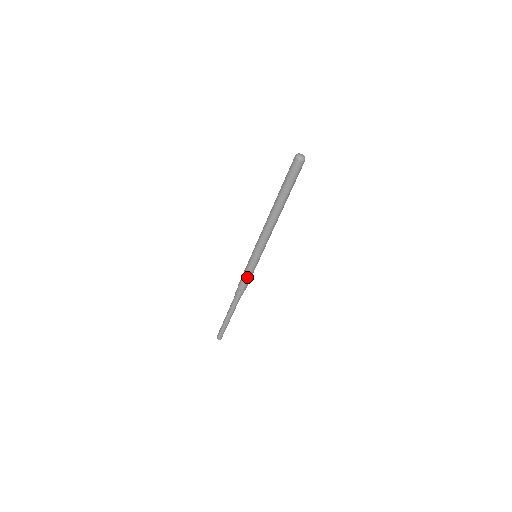
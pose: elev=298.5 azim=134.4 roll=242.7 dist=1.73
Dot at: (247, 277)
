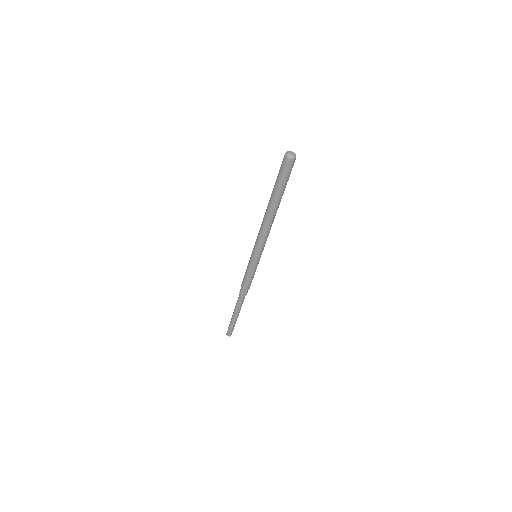
Dot at: (251, 277)
